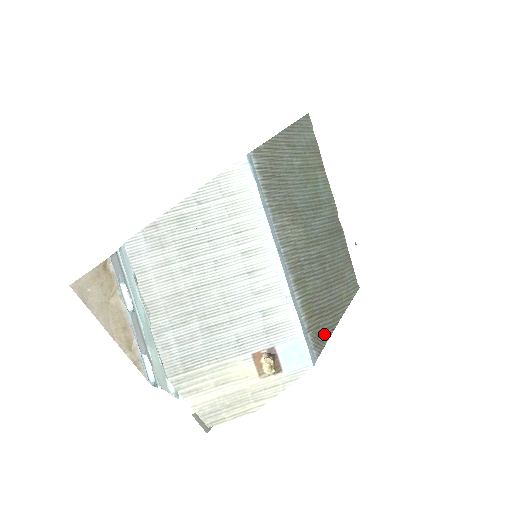
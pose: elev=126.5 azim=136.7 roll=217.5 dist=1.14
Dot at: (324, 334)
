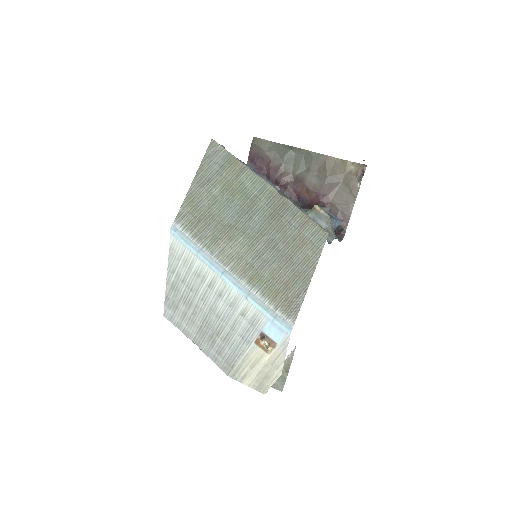
Dot at: (296, 300)
